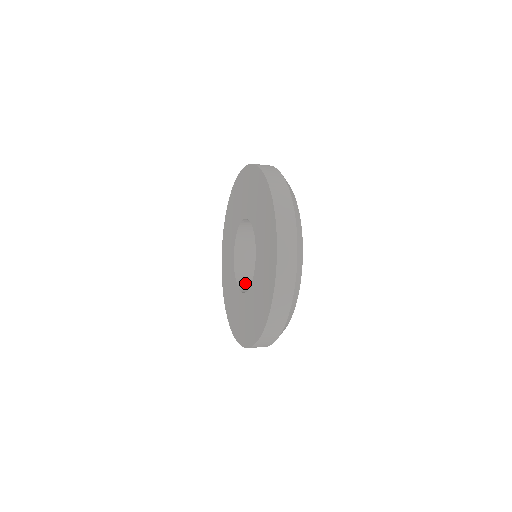
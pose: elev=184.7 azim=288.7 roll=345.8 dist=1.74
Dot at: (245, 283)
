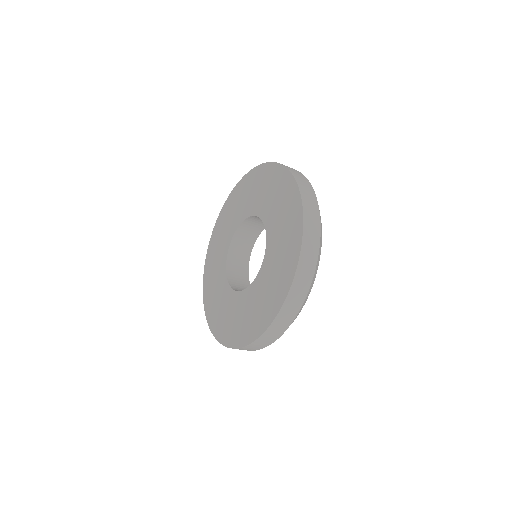
Dot at: occluded
